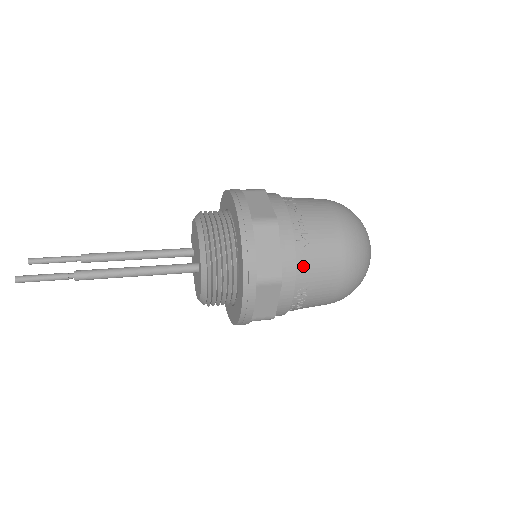
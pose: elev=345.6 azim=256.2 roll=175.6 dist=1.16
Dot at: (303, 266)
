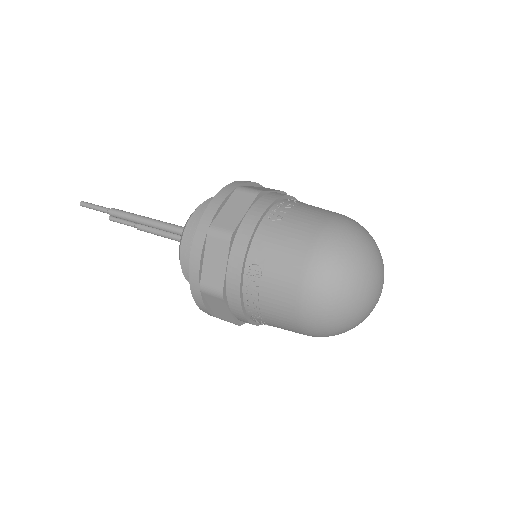
Dot at: (263, 237)
